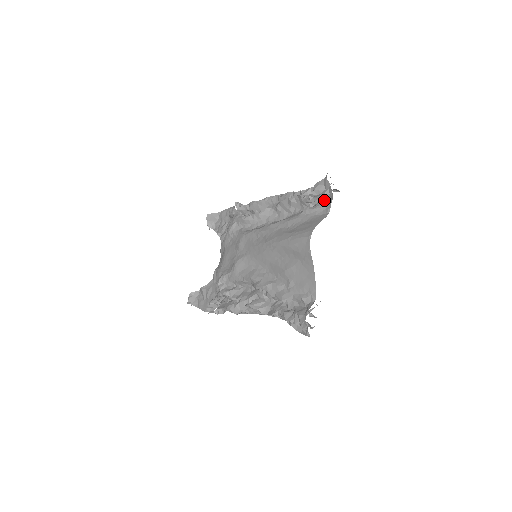
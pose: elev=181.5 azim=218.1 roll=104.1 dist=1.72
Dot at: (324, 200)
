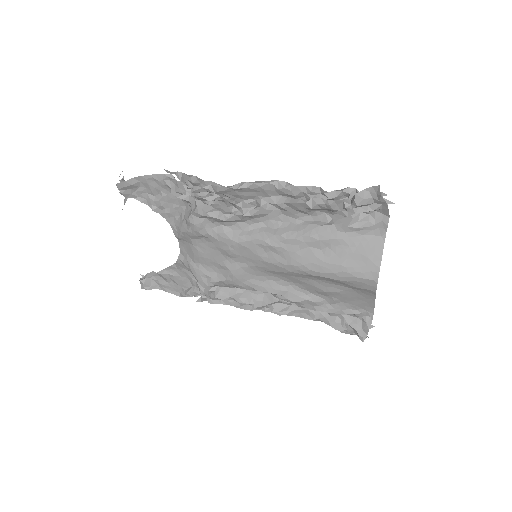
Dot at: (370, 212)
